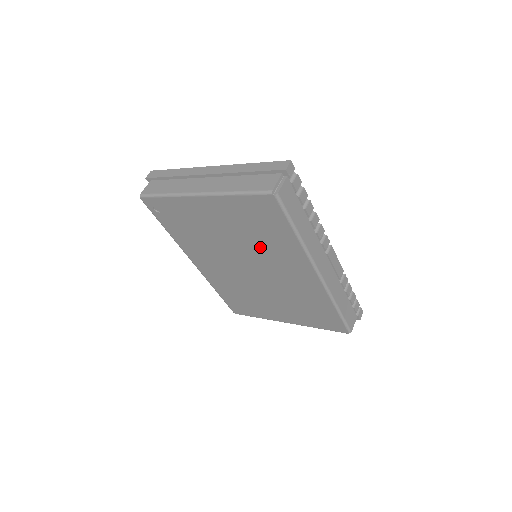
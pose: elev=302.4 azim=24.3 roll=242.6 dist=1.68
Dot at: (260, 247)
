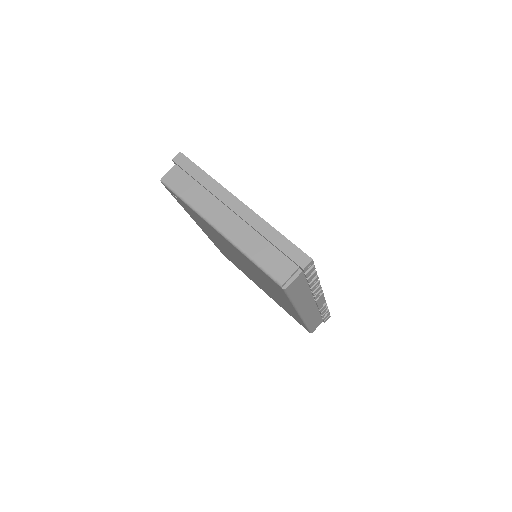
Dot at: (259, 276)
